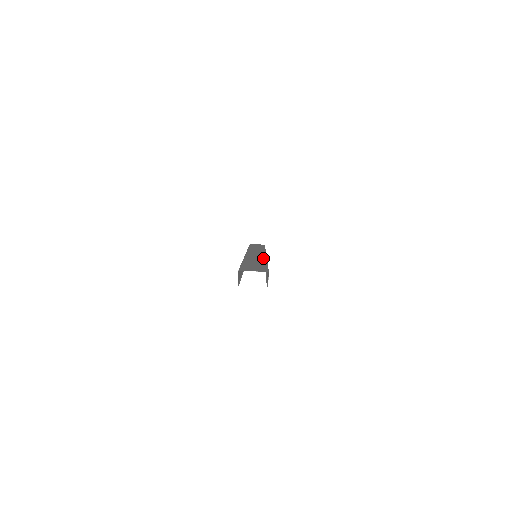
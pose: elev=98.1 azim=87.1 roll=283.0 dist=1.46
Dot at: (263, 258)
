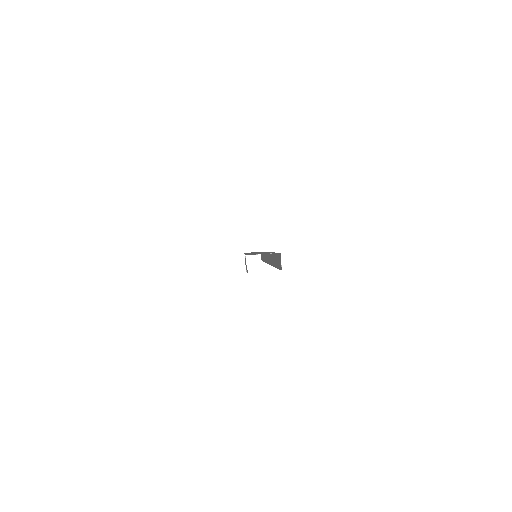
Dot at: occluded
